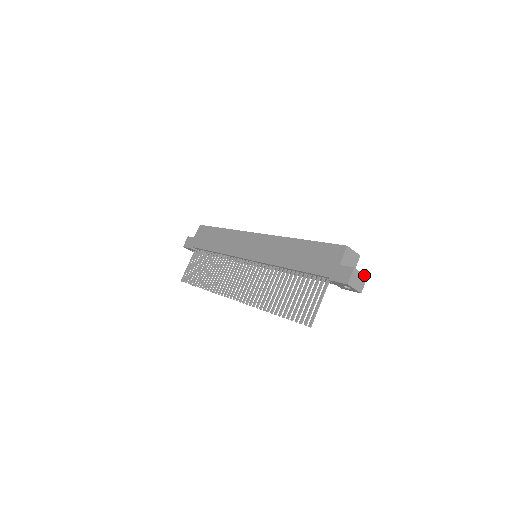
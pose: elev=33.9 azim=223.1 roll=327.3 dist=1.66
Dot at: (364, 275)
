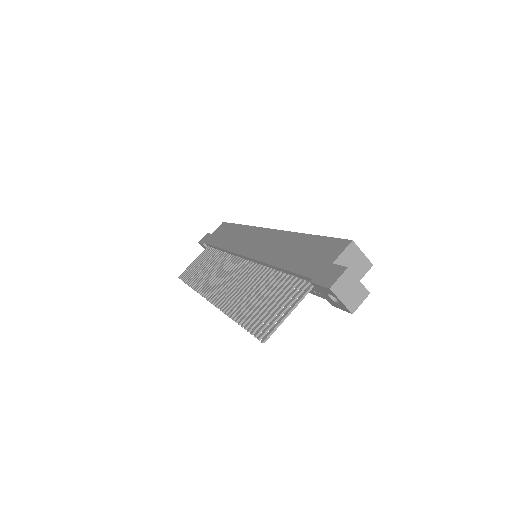
Dot at: (364, 287)
